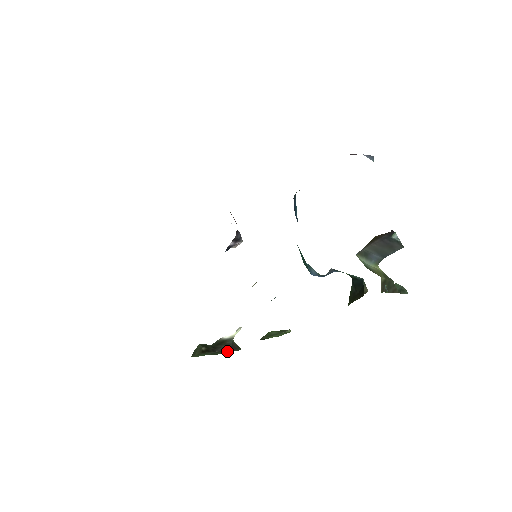
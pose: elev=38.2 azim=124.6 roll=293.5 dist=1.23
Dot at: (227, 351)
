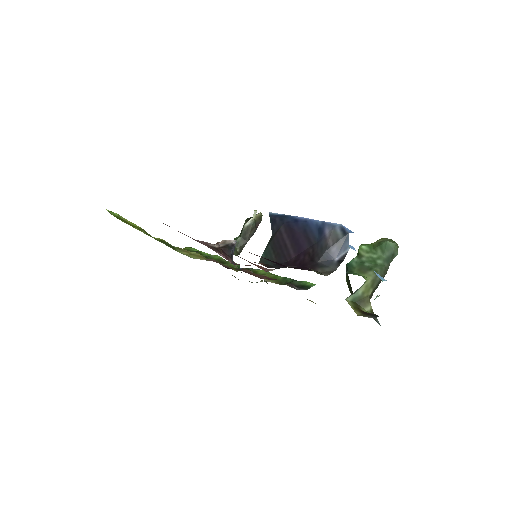
Dot at: occluded
